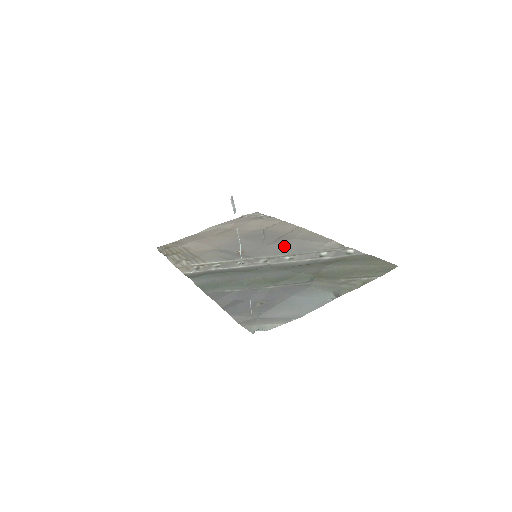
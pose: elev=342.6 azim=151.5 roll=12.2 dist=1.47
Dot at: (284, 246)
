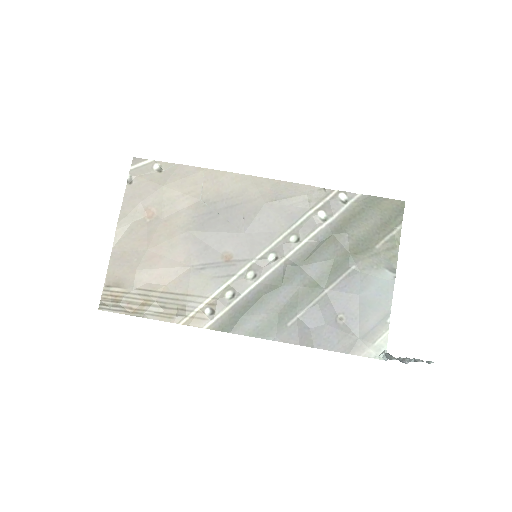
Dot at: (267, 222)
